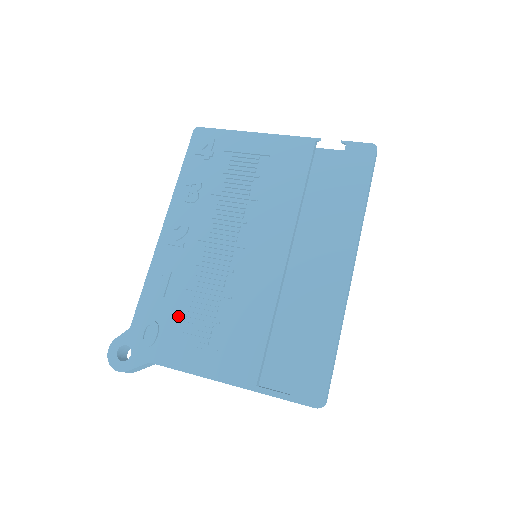
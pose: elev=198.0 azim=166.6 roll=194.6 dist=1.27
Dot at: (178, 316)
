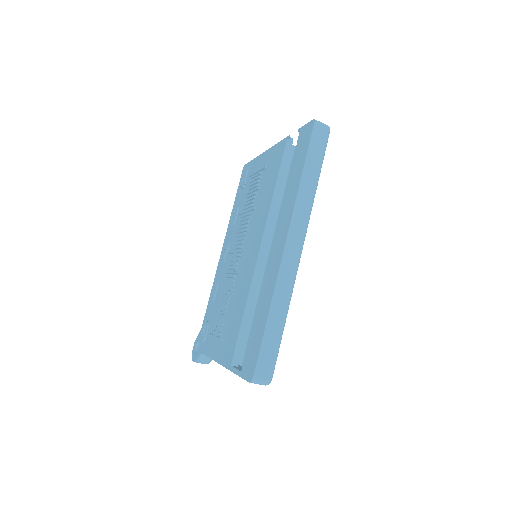
Dot at: (215, 316)
